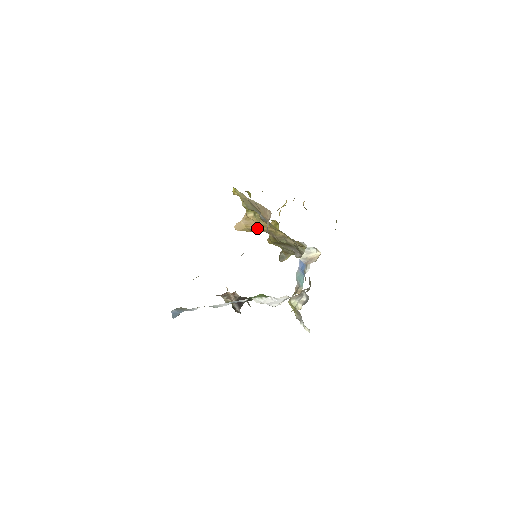
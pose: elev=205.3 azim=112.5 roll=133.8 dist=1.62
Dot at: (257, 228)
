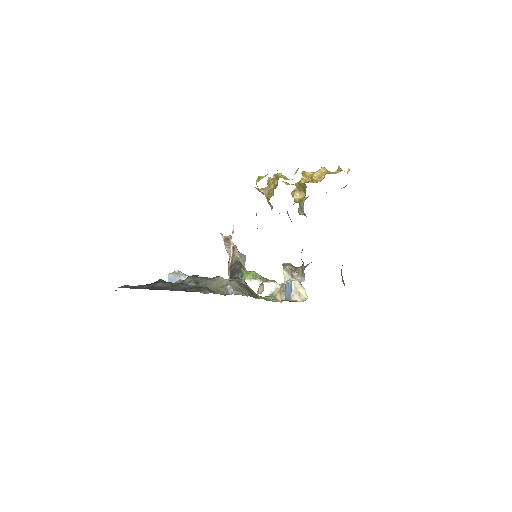
Dot at: occluded
